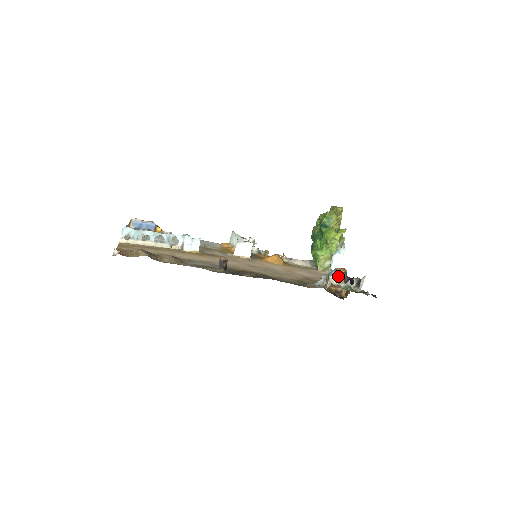
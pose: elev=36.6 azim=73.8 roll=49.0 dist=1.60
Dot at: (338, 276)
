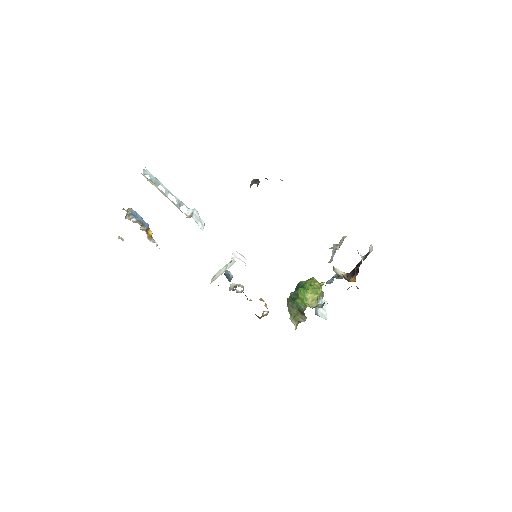
Dot at: (340, 271)
